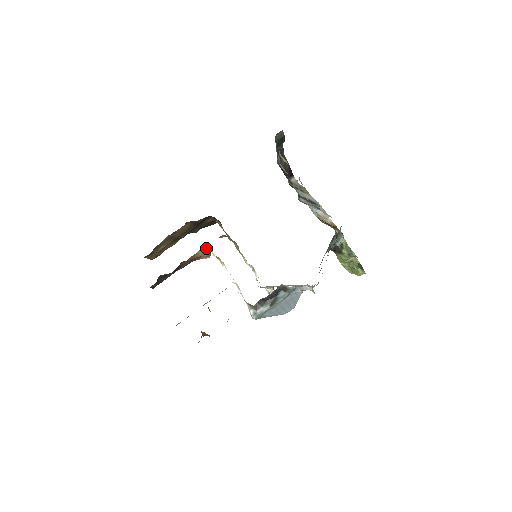
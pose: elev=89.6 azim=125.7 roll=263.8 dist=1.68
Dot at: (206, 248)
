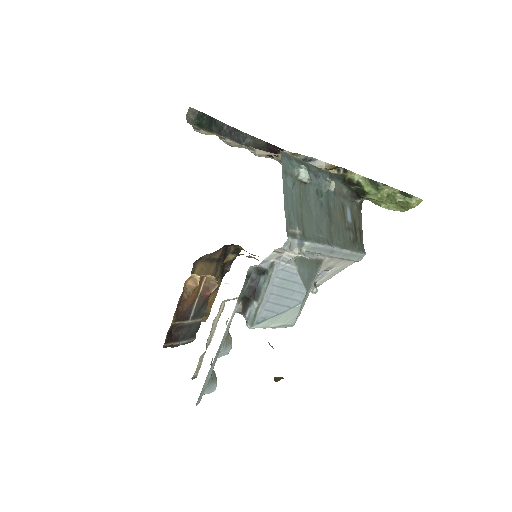
Dot at: (192, 276)
